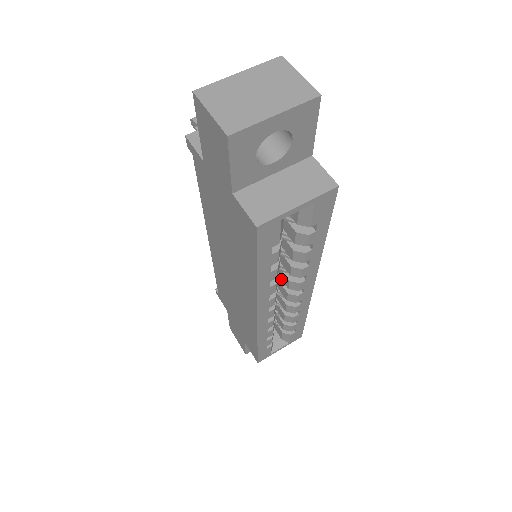
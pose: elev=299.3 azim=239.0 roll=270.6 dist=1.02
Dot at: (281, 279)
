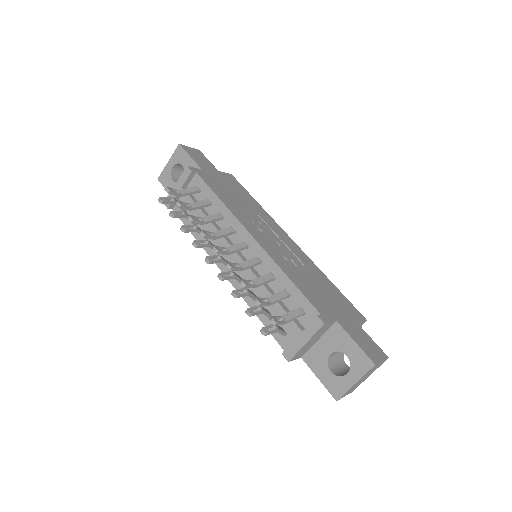
Dot at: occluded
